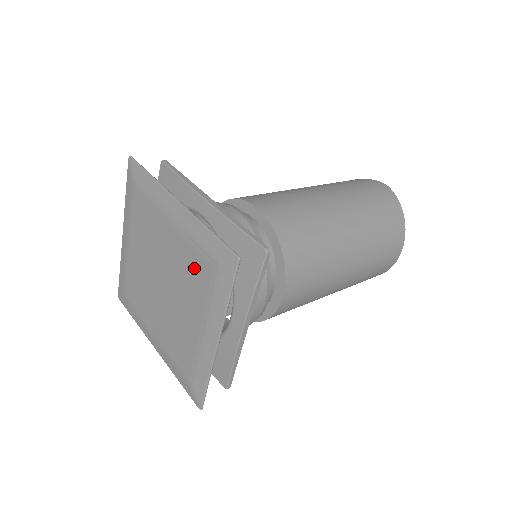
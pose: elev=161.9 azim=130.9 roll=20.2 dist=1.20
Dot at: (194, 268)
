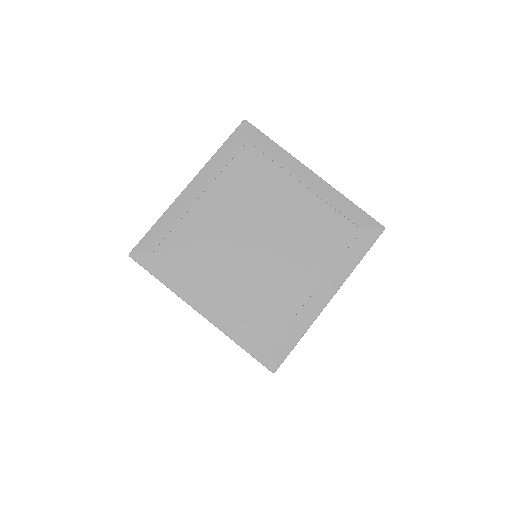
Dot at: (326, 230)
